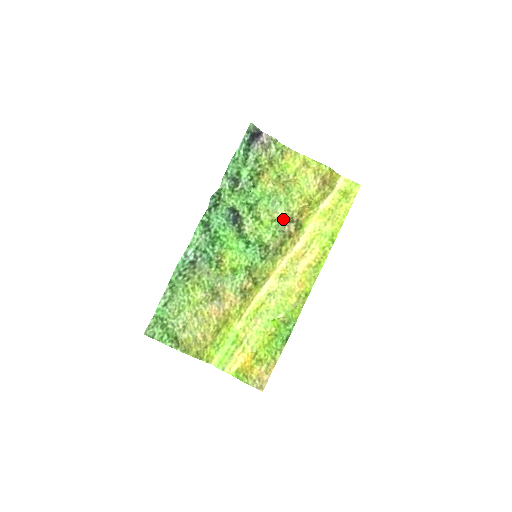
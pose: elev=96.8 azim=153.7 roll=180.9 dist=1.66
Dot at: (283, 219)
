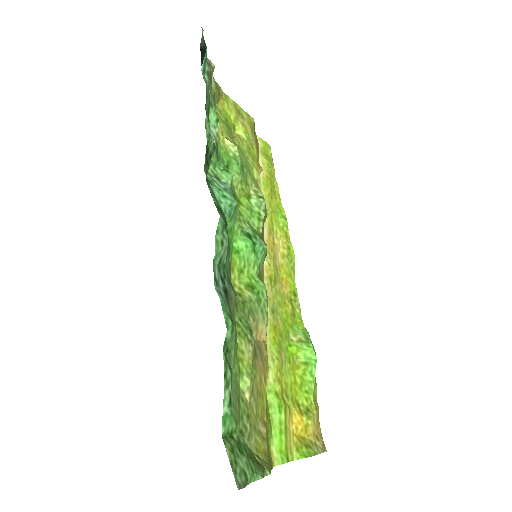
Dot at: (259, 193)
